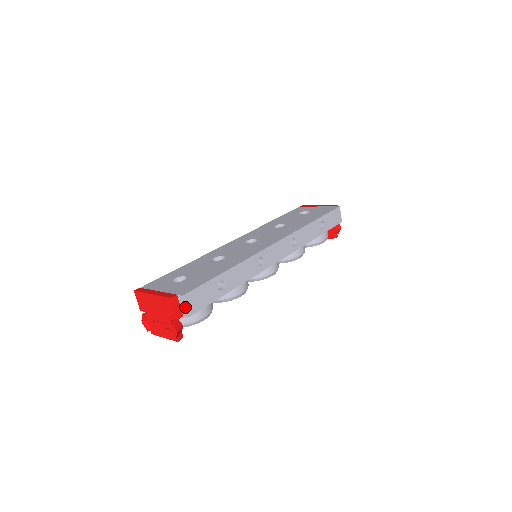
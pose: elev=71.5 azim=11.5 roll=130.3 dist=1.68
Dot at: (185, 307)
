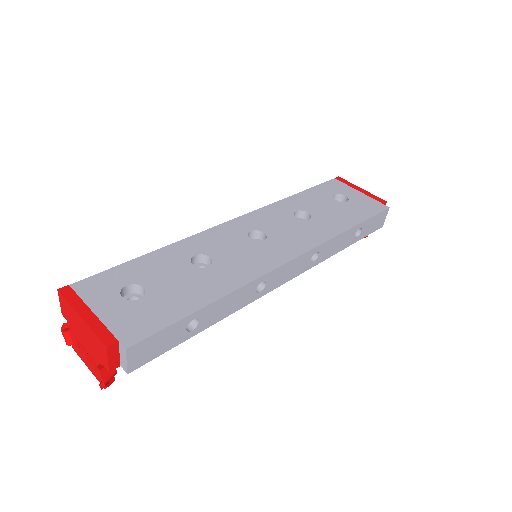
Dot at: (126, 362)
